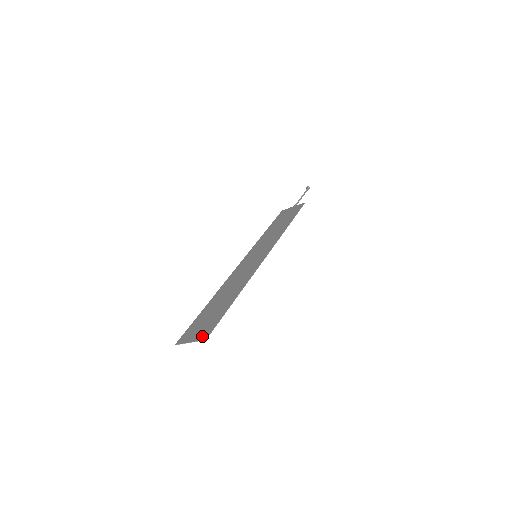
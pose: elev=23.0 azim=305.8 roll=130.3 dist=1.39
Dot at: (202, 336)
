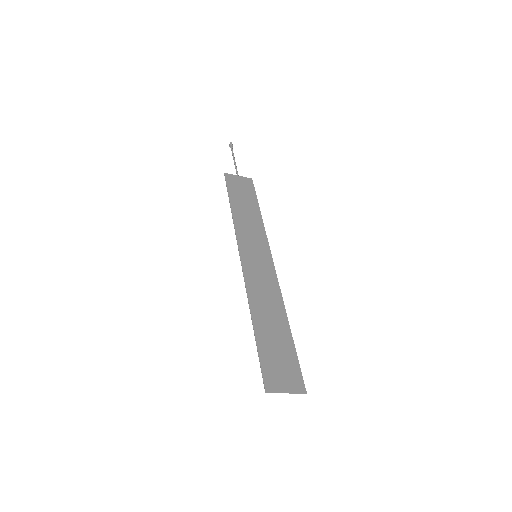
Dot at: (298, 386)
